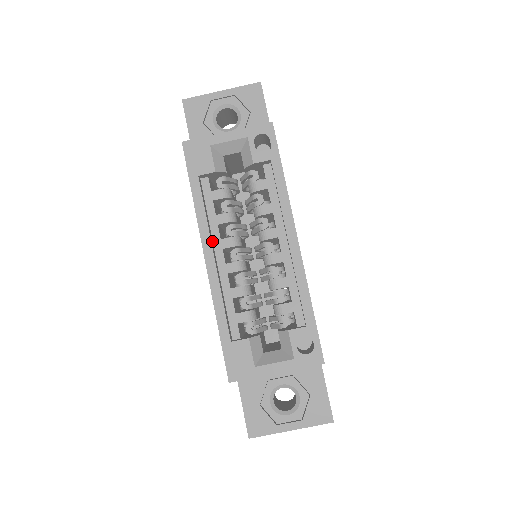
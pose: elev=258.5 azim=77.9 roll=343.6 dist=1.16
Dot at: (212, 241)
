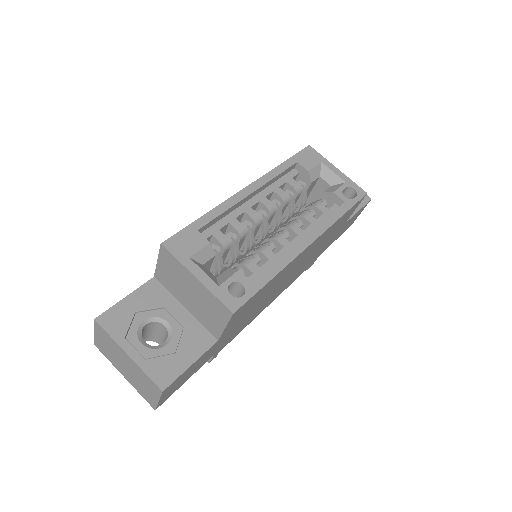
Dot at: (260, 191)
